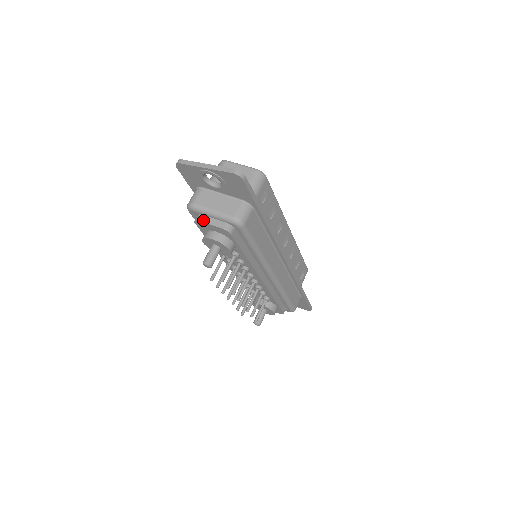
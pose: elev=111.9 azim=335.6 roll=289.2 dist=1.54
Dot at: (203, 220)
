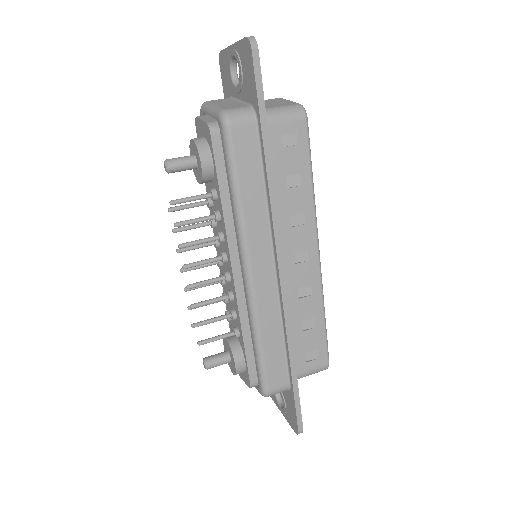
Dot at: (200, 117)
